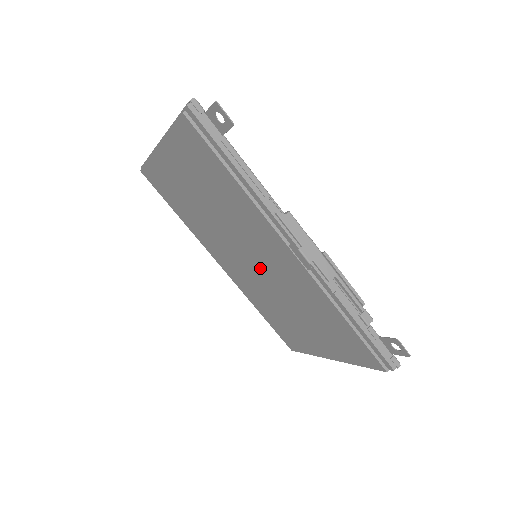
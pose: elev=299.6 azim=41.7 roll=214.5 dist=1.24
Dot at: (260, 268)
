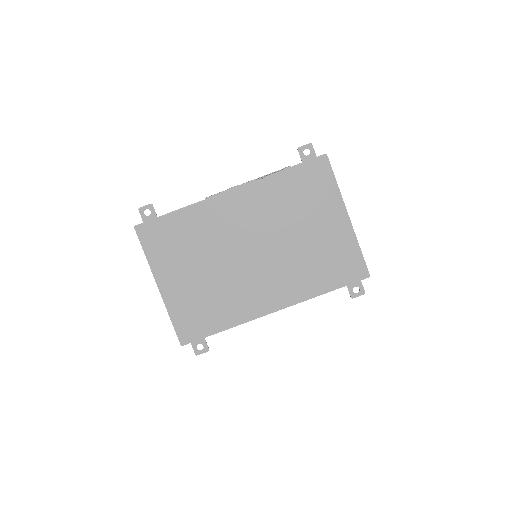
Dot at: (259, 246)
